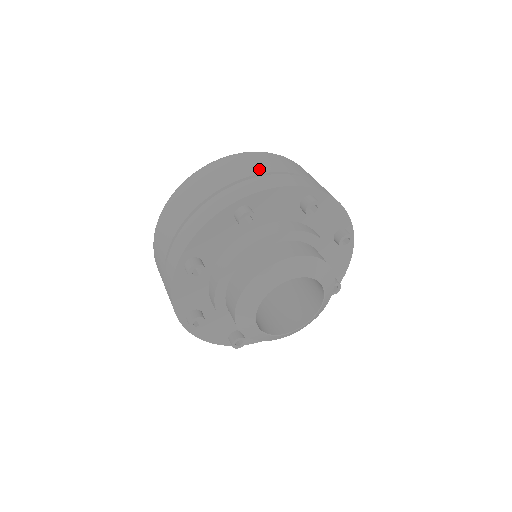
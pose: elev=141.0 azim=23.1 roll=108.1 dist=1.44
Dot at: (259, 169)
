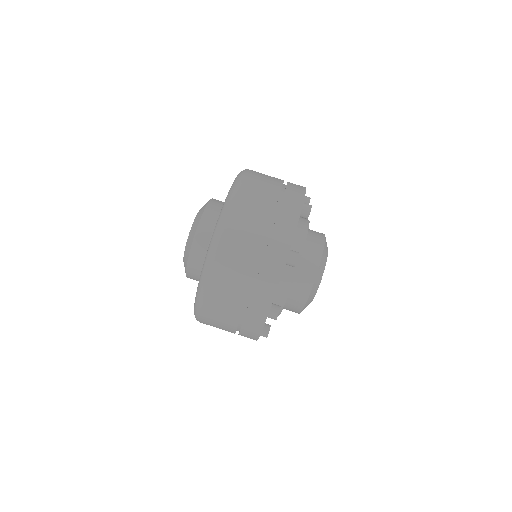
Dot at: (243, 283)
